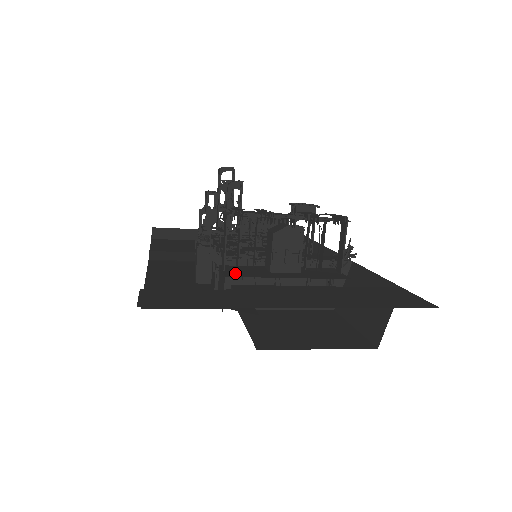
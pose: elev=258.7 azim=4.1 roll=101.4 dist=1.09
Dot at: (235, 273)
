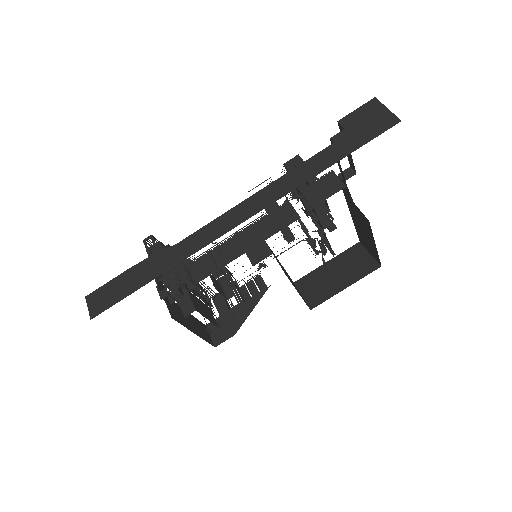
Dot at: occluded
